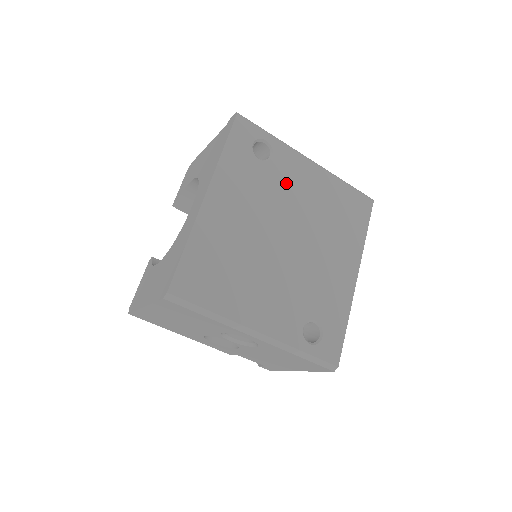
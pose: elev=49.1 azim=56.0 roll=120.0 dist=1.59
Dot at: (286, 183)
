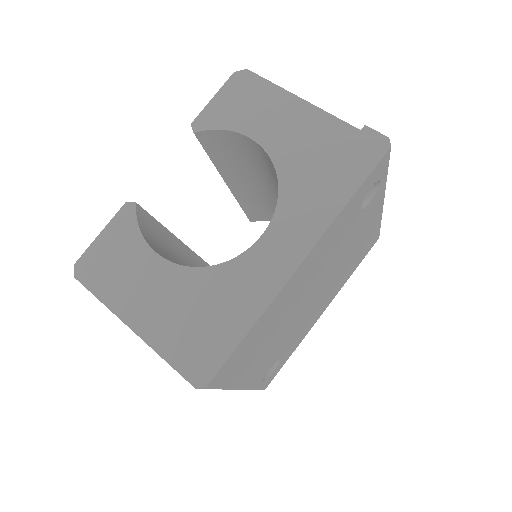
Dot at: (355, 233)
